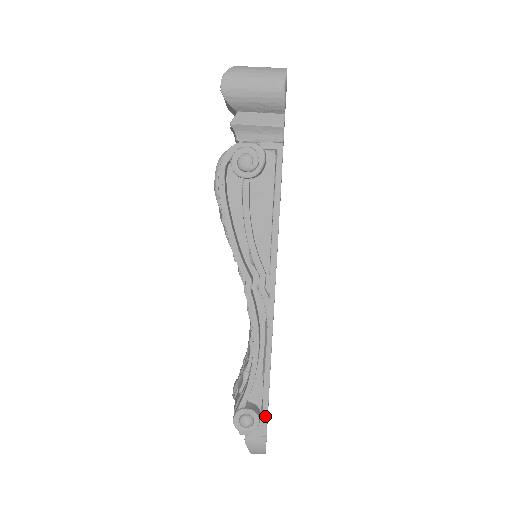
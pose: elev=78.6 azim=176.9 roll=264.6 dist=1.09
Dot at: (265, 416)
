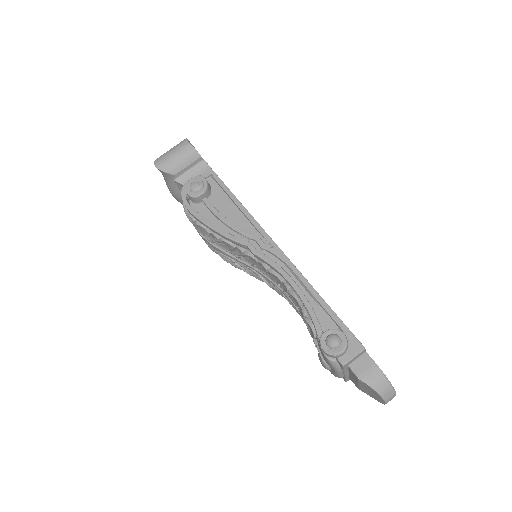
Dot at: (347, 331)
